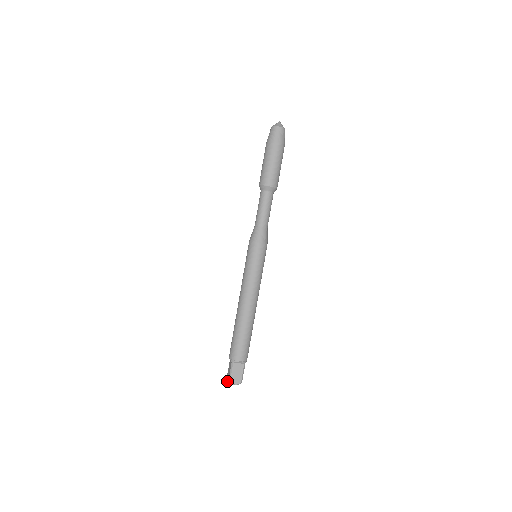
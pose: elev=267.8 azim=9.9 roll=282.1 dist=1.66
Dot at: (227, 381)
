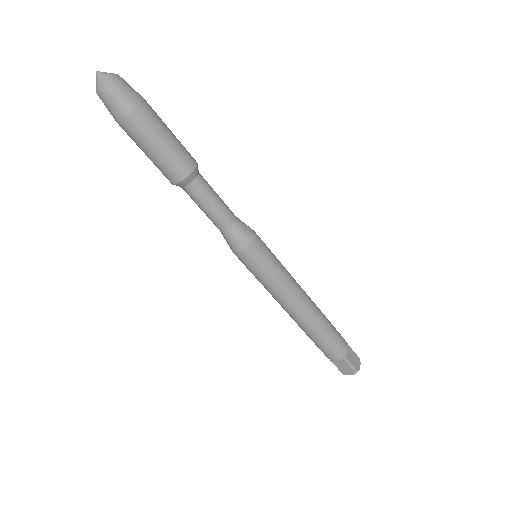
Dot at: occluded
